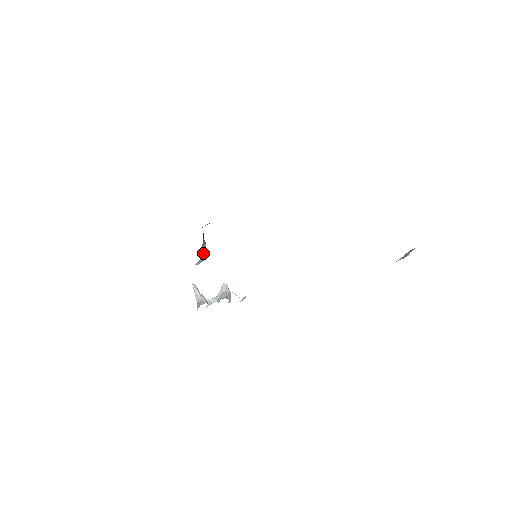
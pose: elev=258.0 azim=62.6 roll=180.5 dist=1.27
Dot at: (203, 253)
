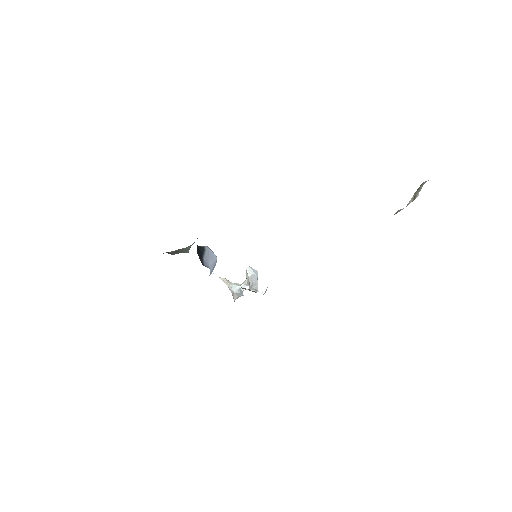
Dot at: (210, 263)
